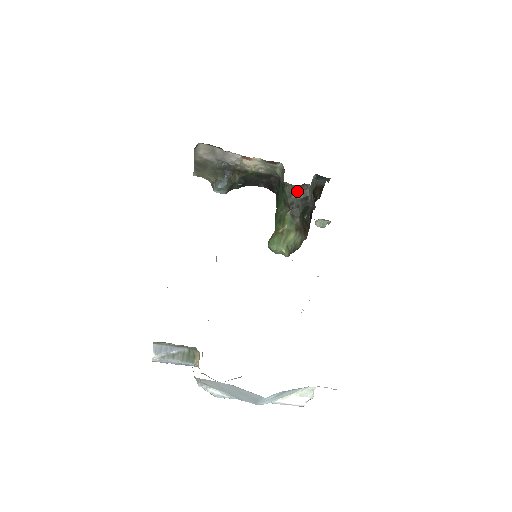
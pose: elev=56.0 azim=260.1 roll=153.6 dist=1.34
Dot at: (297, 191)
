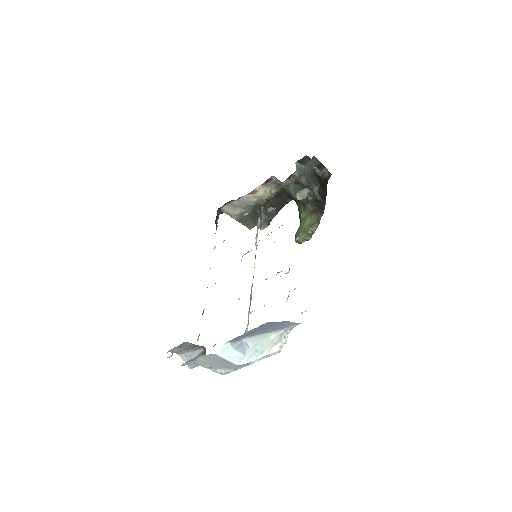
Dot at: (291, 185)
